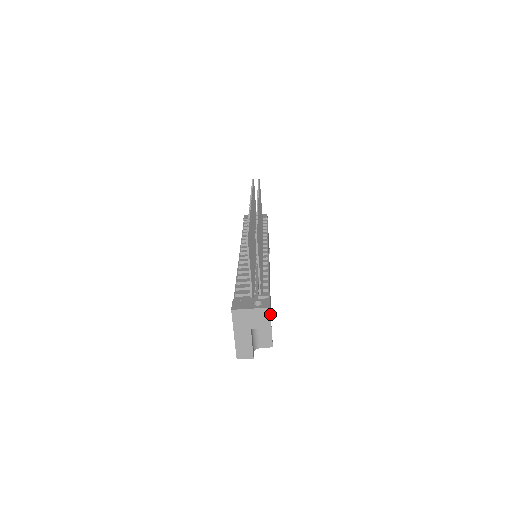
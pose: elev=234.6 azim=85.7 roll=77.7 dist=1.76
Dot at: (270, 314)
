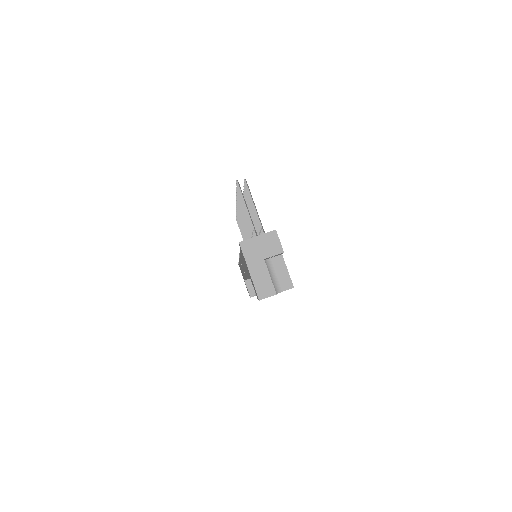
Dot at: occluded
